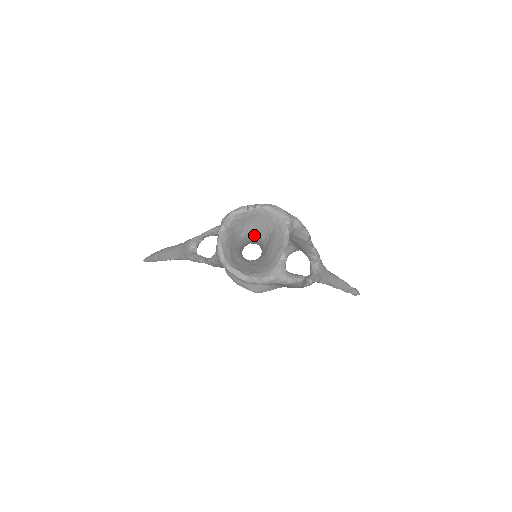
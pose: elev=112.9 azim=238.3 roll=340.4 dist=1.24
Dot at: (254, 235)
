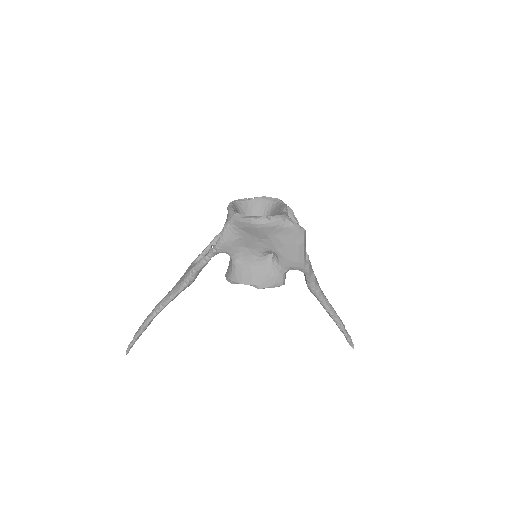
Dot at: occluded
